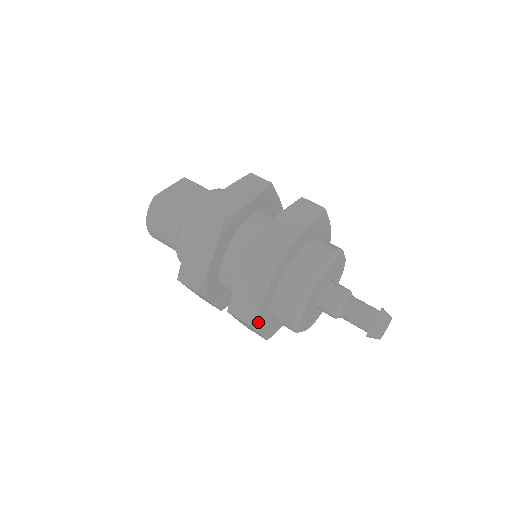
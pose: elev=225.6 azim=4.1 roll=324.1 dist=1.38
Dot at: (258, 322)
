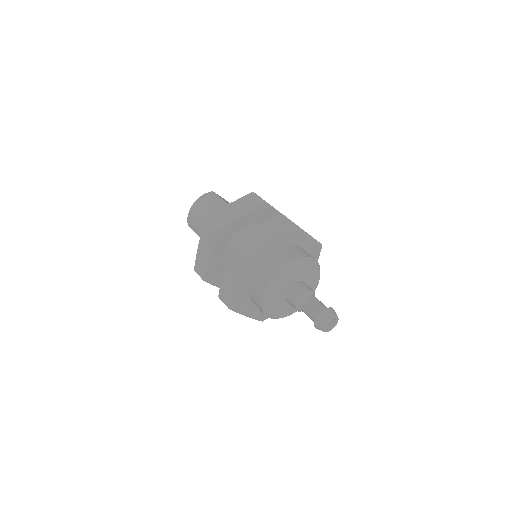
Dot at: (248, 264)
